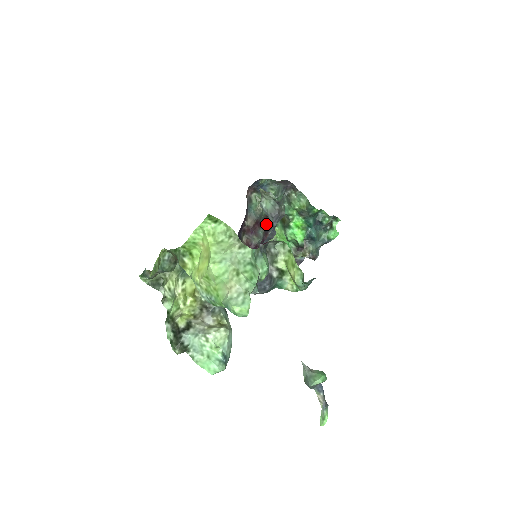
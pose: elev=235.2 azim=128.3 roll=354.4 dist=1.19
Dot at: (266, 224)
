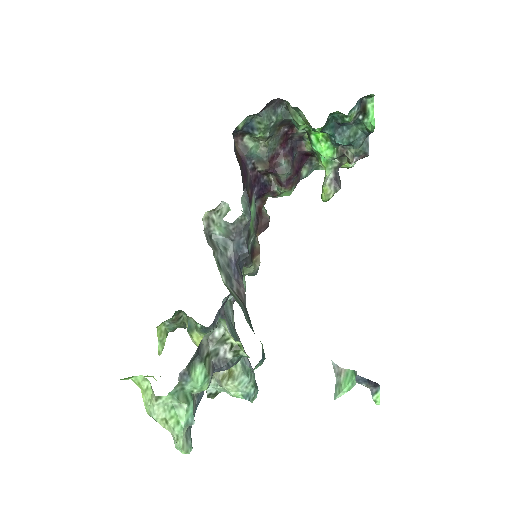
Dot at: (292, 137)
